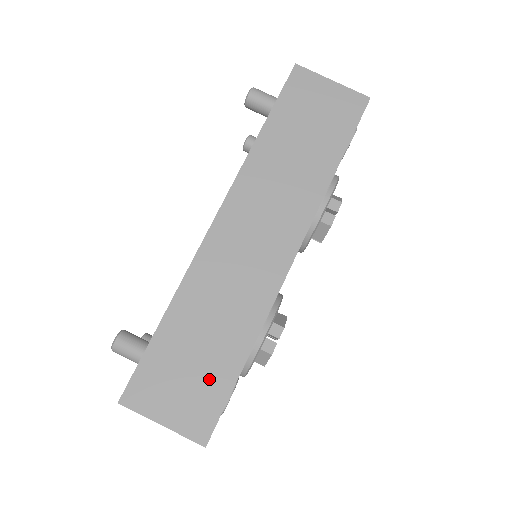
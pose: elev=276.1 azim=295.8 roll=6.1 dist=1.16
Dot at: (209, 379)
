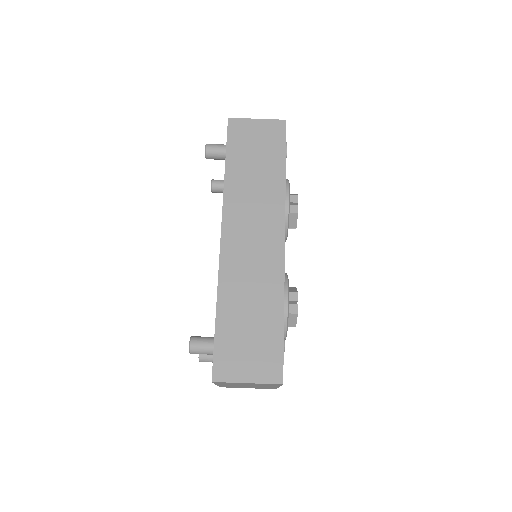
Dot at: (265, 340)
